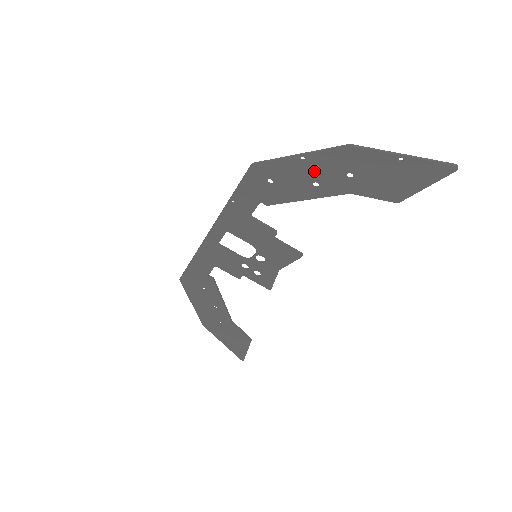
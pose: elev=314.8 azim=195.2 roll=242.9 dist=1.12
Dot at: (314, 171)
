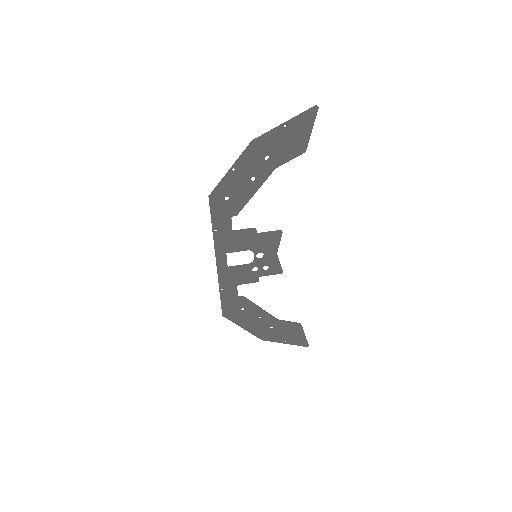
Dot at: (246, 172)
